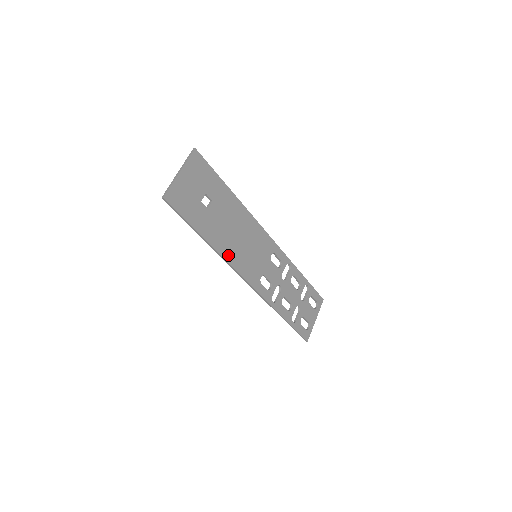
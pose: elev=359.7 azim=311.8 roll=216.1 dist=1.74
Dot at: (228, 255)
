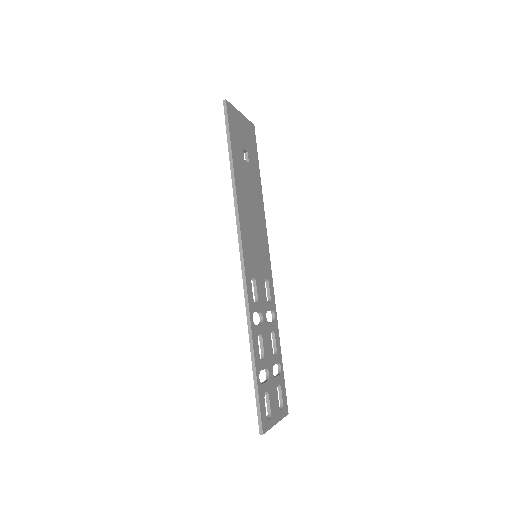
Dot at: (241, 210)
